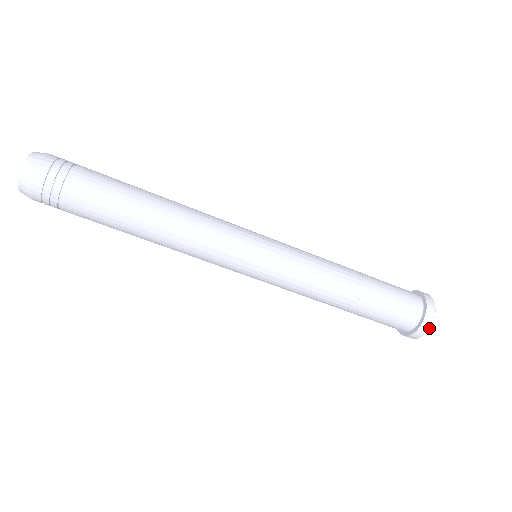
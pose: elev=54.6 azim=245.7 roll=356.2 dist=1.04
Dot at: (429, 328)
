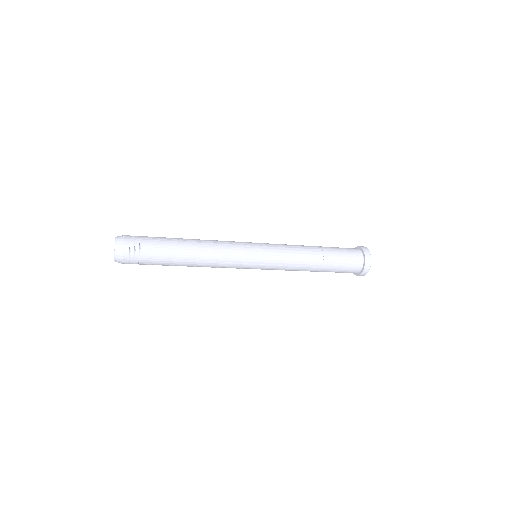
Dot at: occluded
